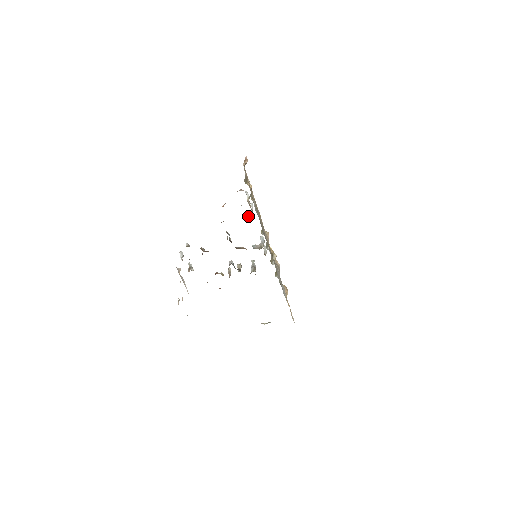
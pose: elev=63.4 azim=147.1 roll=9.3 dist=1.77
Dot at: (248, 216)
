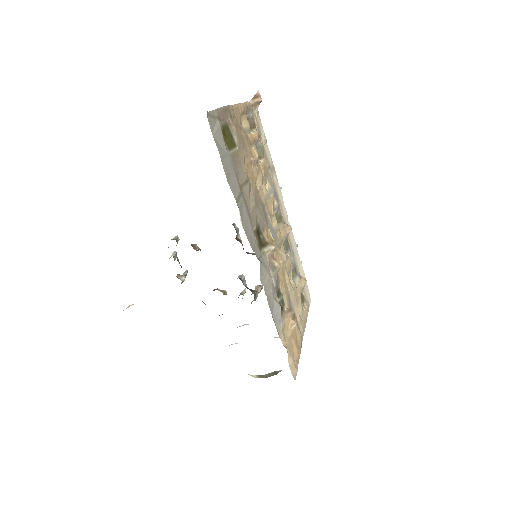
Dot at: occluded
